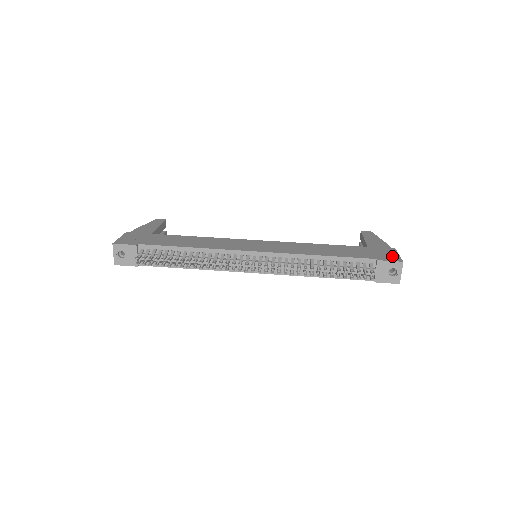
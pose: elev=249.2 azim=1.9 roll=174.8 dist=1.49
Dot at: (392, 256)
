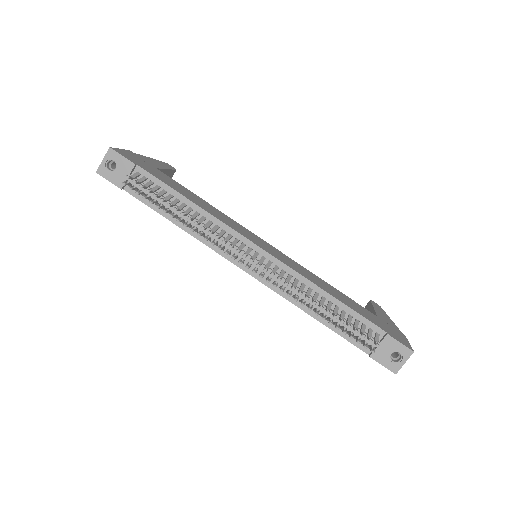
Dot at: (402, 339)
